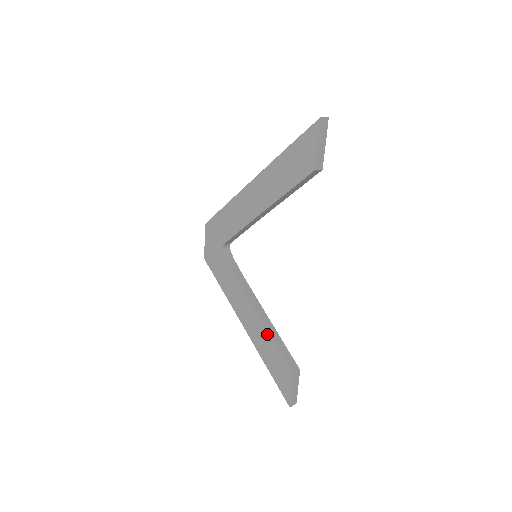
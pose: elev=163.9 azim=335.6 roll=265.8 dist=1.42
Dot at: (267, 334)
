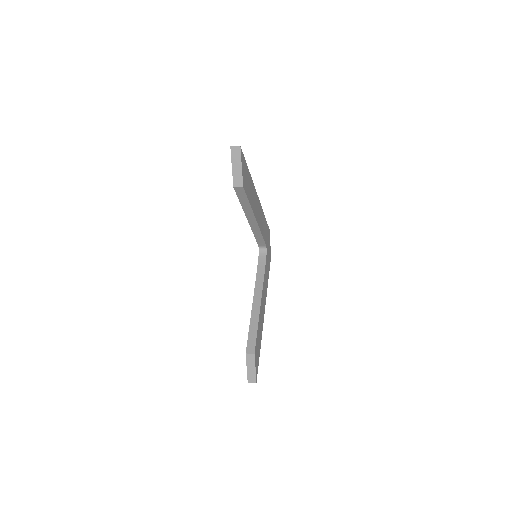
Dot at: (251, 319)
